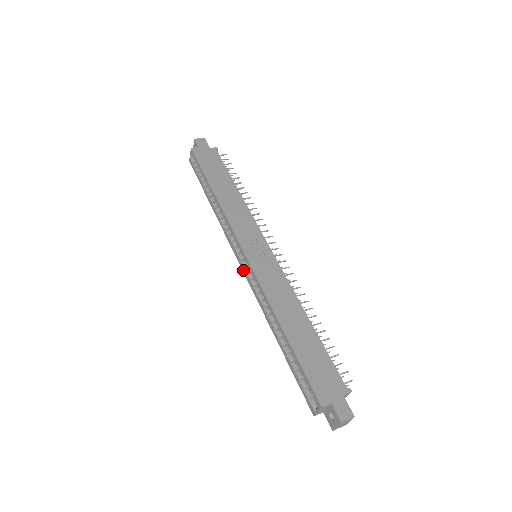
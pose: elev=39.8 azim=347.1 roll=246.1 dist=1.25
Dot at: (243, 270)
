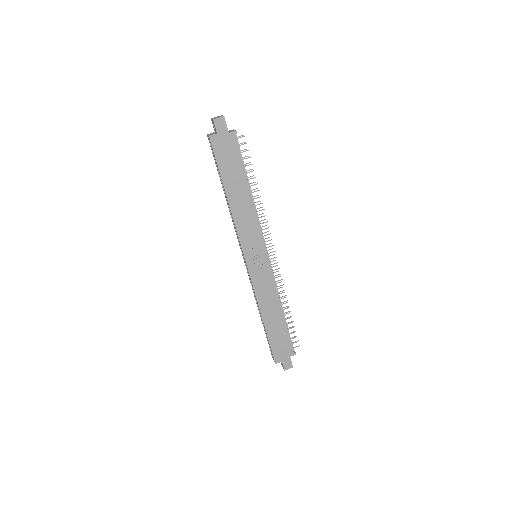
Dot at: (245, 263)
